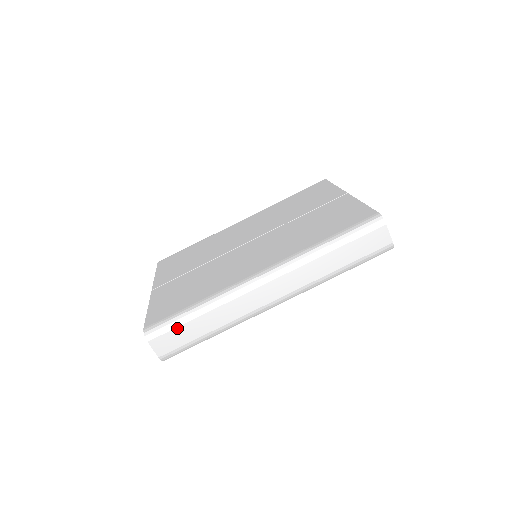
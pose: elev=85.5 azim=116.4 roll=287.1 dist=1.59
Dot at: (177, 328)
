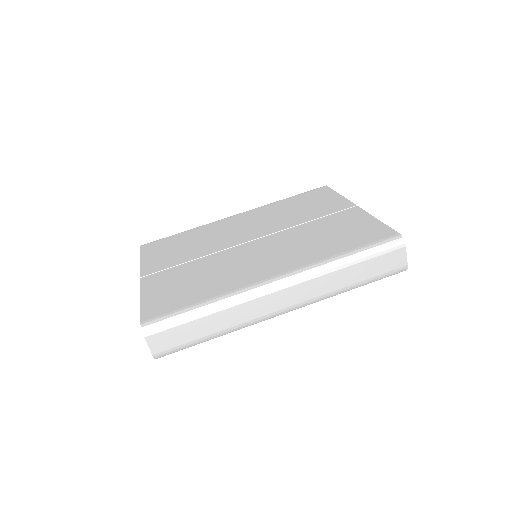
Dot at: (179, 326)
